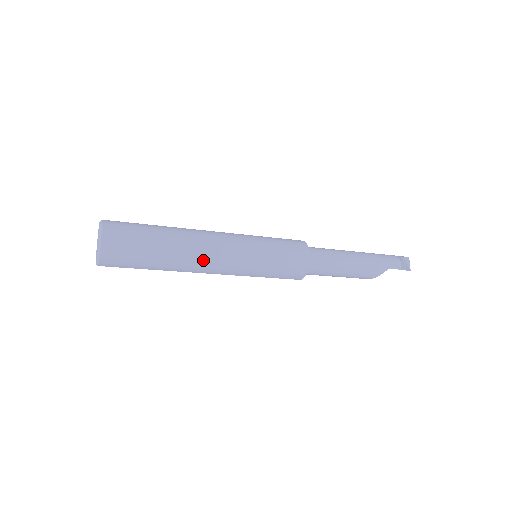
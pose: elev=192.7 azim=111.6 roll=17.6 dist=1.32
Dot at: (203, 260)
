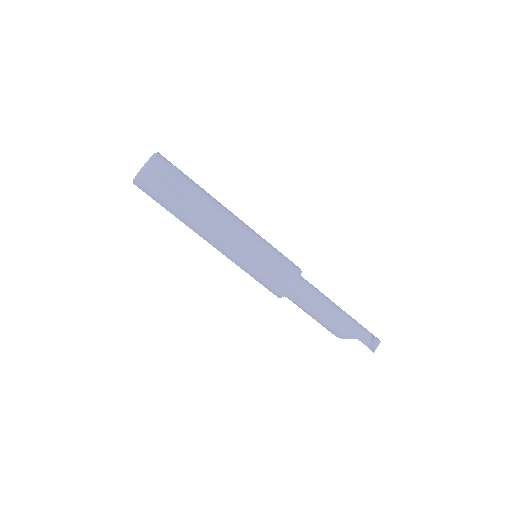
Dot at: (211, 230)
